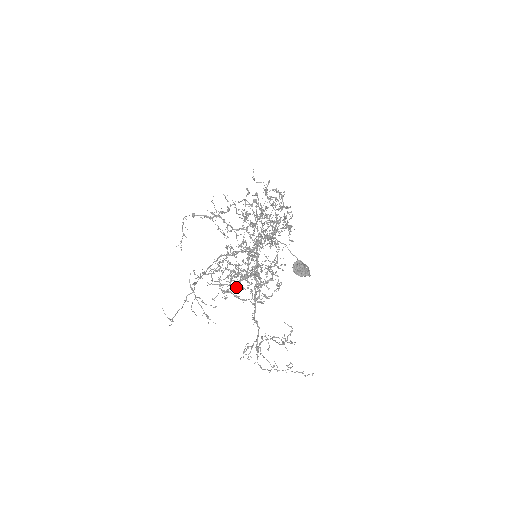
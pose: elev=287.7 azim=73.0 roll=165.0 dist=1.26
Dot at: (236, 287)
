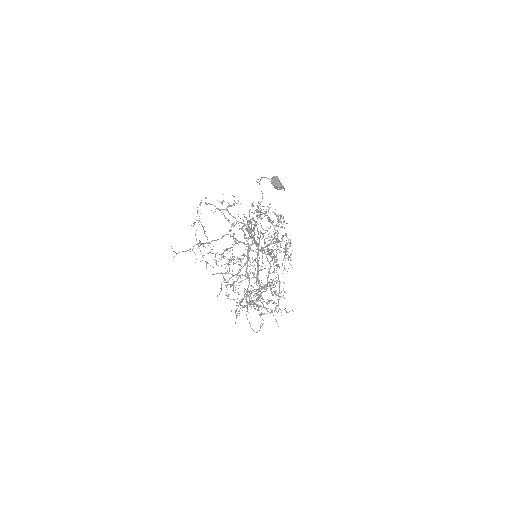
Dot at: occluded
